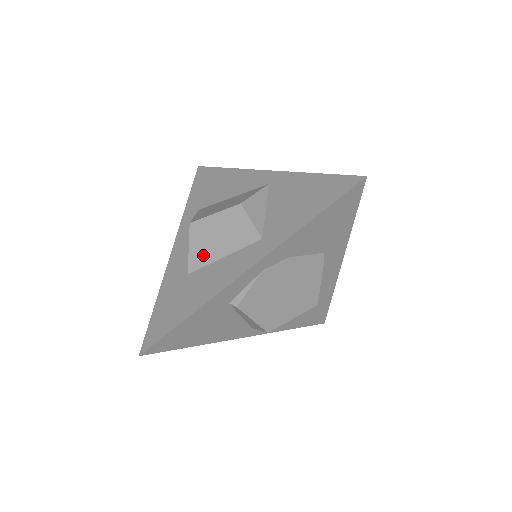
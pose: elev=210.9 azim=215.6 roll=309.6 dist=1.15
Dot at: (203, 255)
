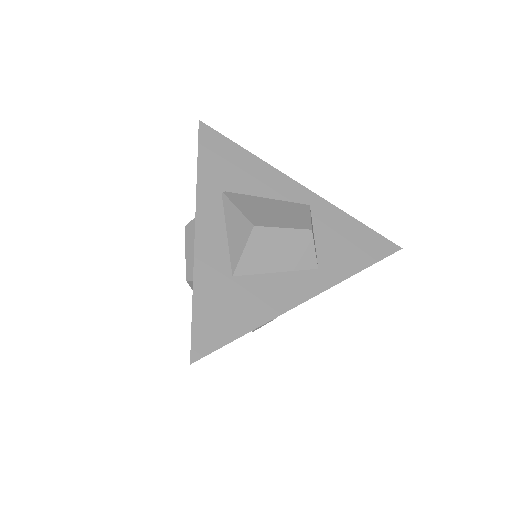
Dot at: (257, 263)
